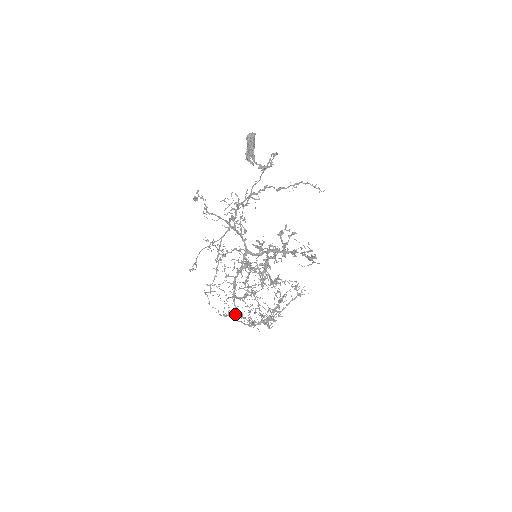
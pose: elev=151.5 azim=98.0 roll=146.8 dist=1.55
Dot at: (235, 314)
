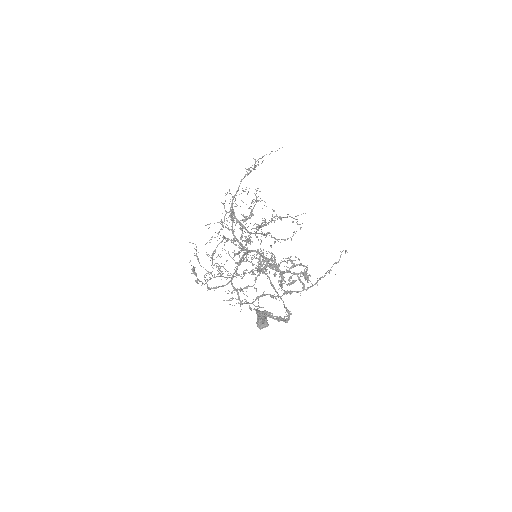
Dot at: occluded
